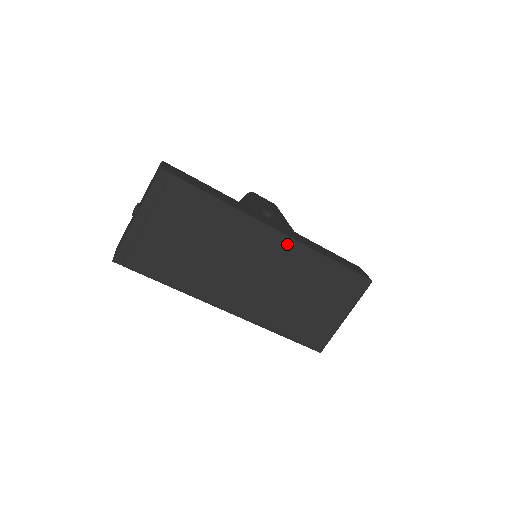
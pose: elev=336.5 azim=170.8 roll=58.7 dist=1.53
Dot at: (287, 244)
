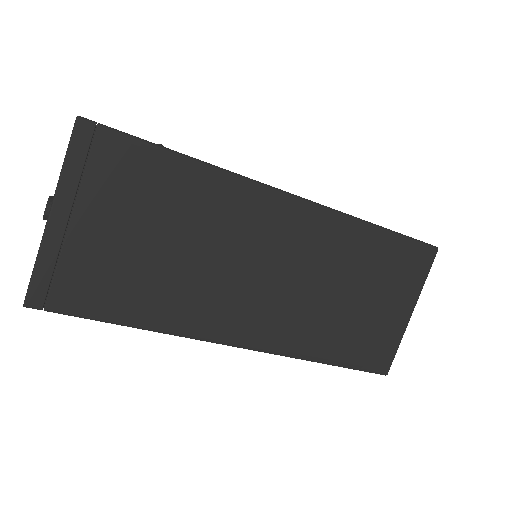
Dot at: (311, 214)
